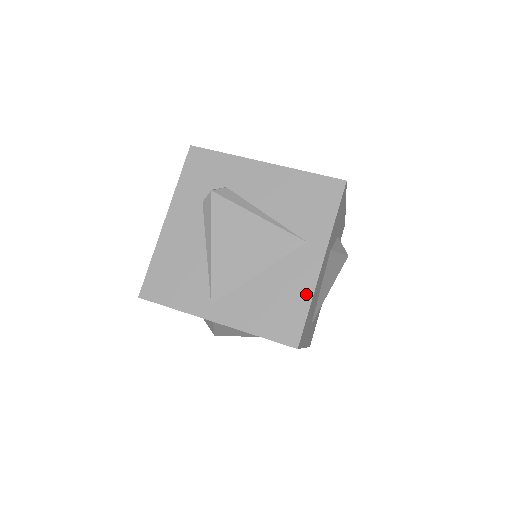
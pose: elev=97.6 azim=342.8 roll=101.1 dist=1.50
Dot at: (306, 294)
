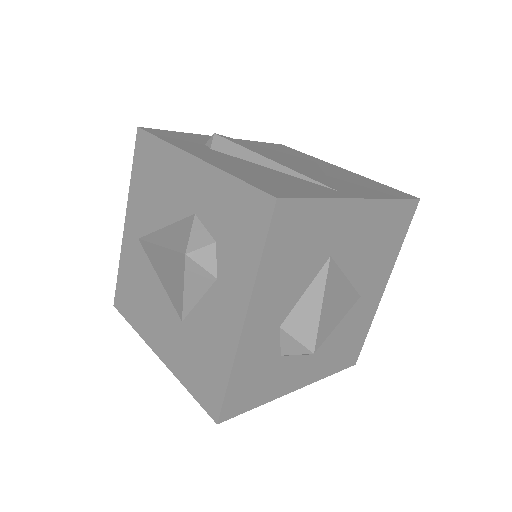
Dot at: (366, 179)
